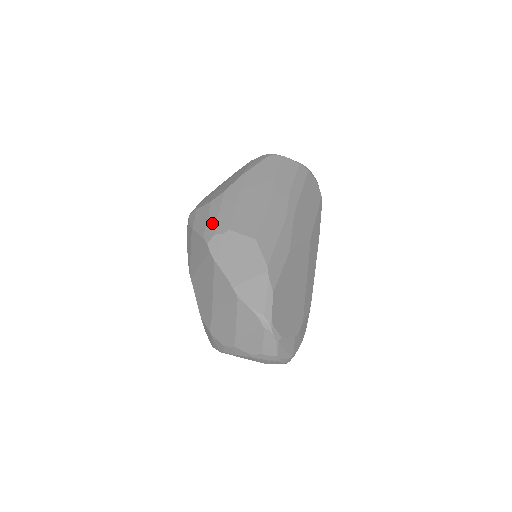
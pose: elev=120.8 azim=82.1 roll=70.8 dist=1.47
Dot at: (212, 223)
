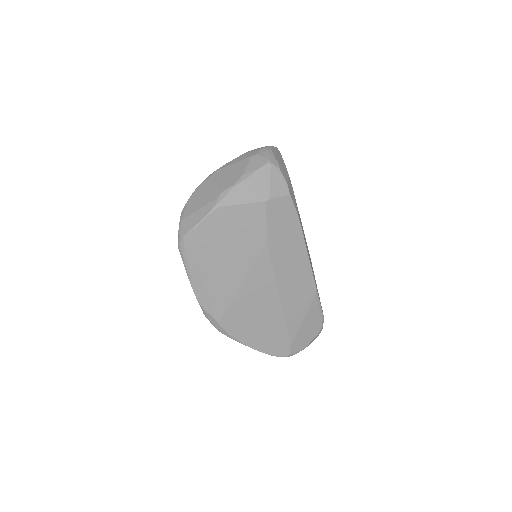
Dot at: occluded
